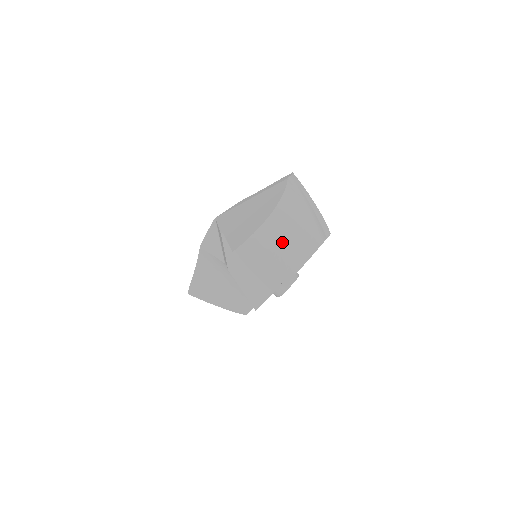
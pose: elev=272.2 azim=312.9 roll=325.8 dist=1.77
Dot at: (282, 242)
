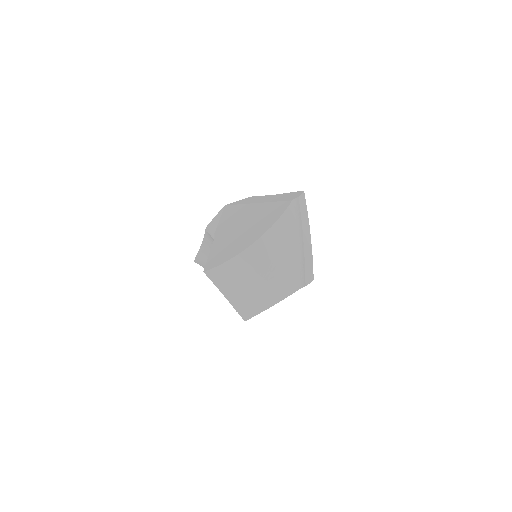
Dot at: (254, 278)
